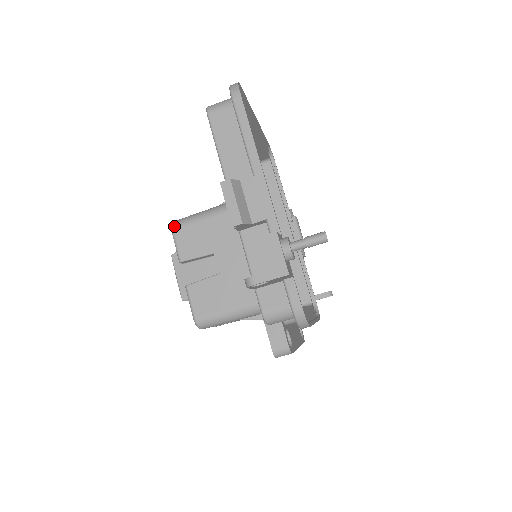
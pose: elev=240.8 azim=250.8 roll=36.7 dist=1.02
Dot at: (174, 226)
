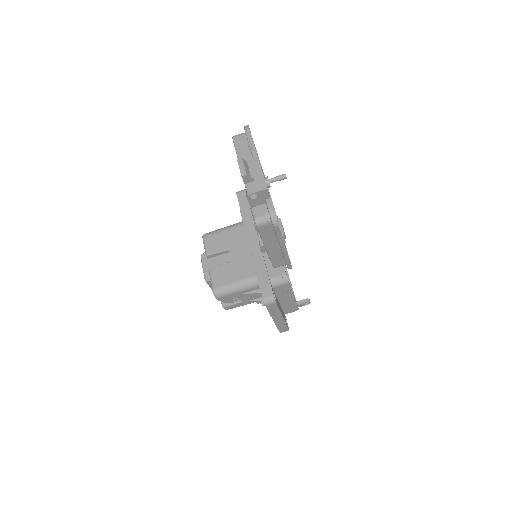
Dot at: (205, 235)
